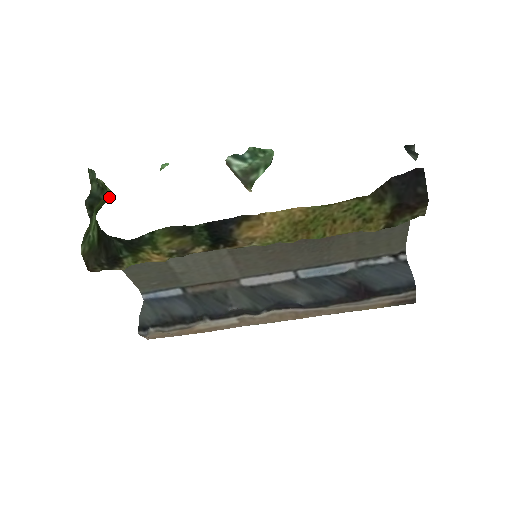
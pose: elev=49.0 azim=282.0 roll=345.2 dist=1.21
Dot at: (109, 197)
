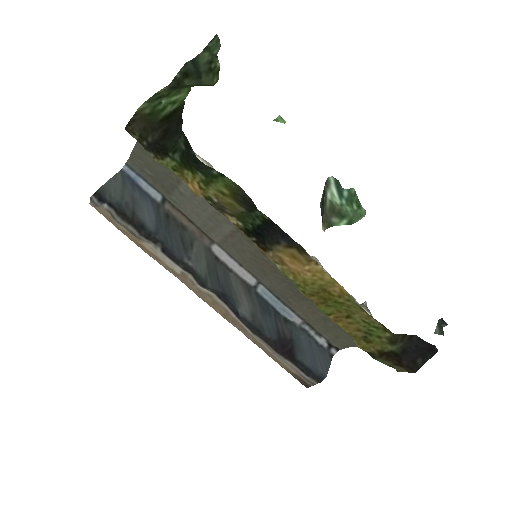
Dot at: (209, 85)
